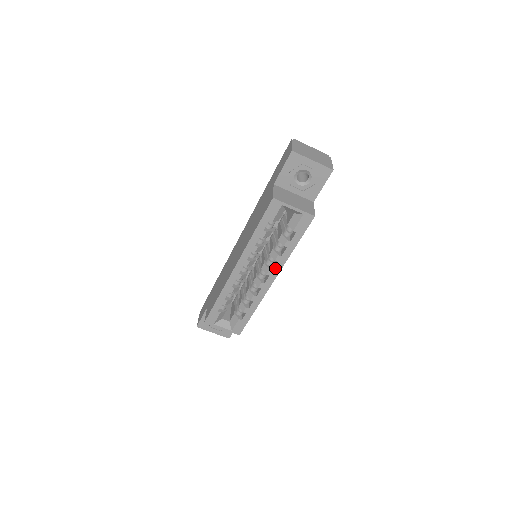
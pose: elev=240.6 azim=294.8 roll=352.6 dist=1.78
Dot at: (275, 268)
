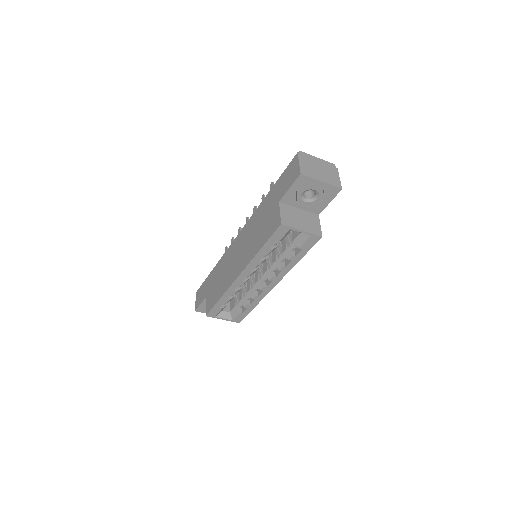
Dot at: (278, 276)
